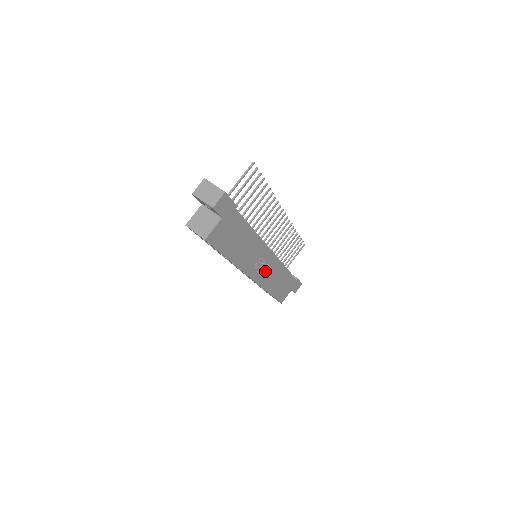
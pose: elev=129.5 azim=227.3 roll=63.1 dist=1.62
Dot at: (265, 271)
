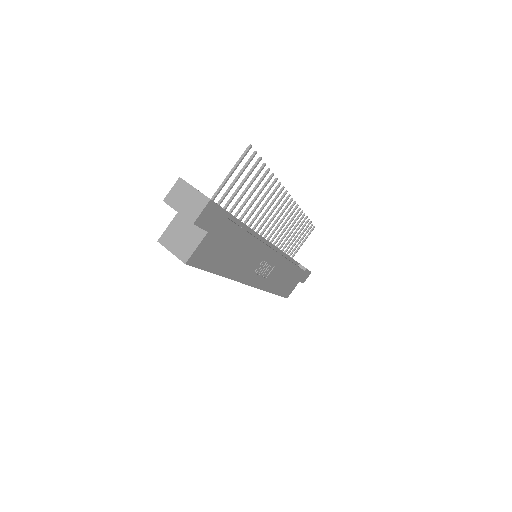
Dot at: (268, 273)
